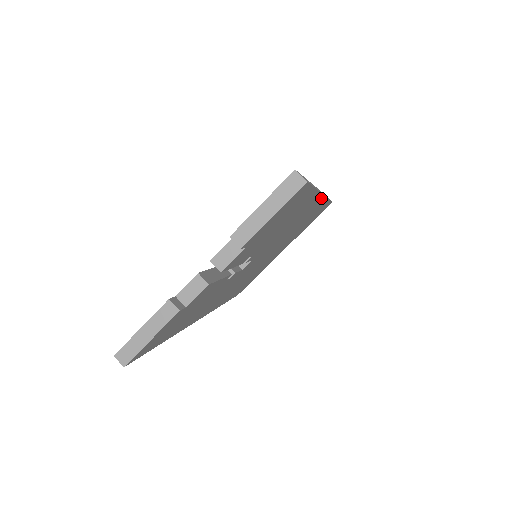
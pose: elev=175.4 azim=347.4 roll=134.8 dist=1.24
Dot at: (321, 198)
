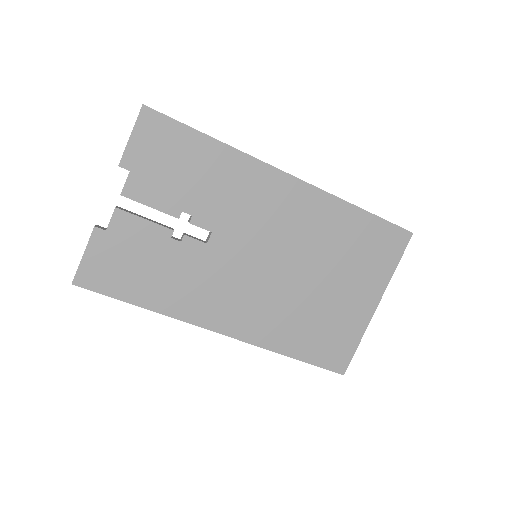
Dot at: (290, 179)
